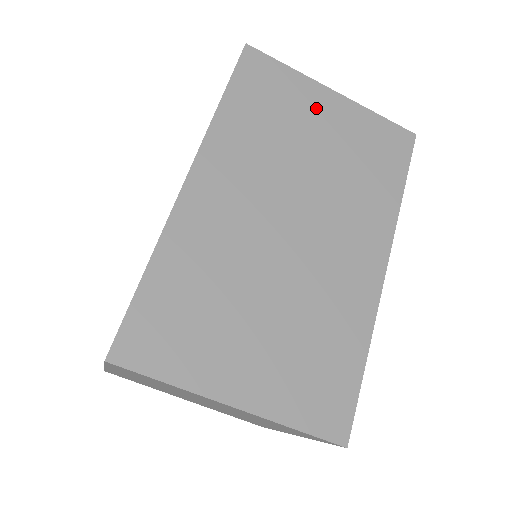
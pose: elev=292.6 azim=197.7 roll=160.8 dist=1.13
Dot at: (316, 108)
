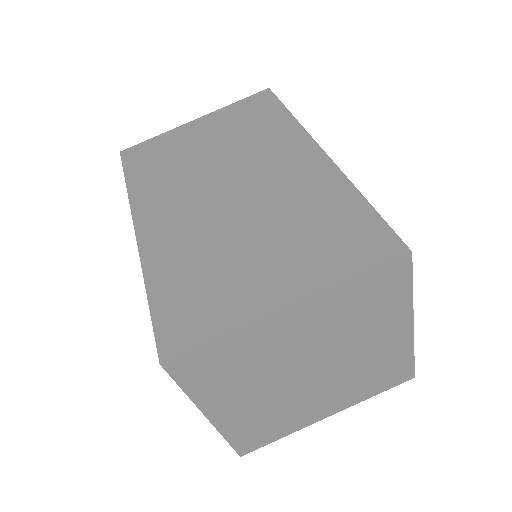
Dot at: occluded
